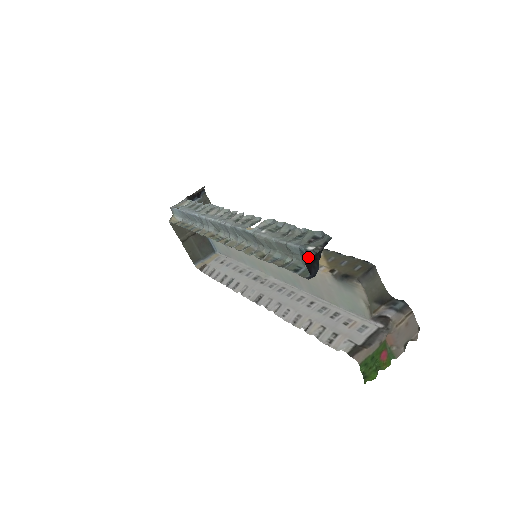
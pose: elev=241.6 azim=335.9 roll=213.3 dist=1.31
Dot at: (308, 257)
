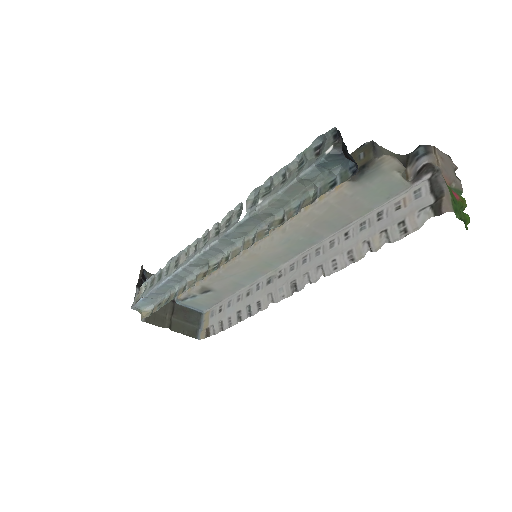
Dot at: (333, 162)
